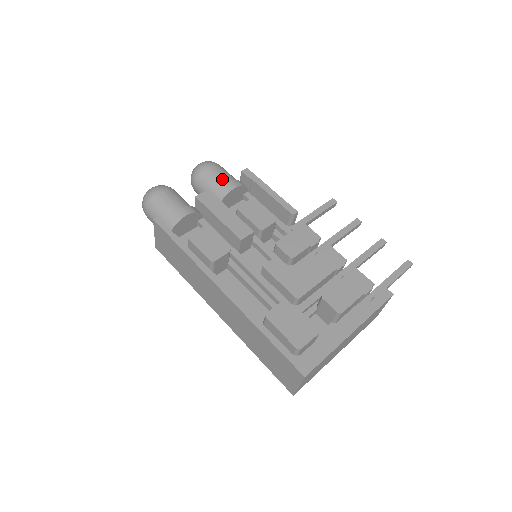
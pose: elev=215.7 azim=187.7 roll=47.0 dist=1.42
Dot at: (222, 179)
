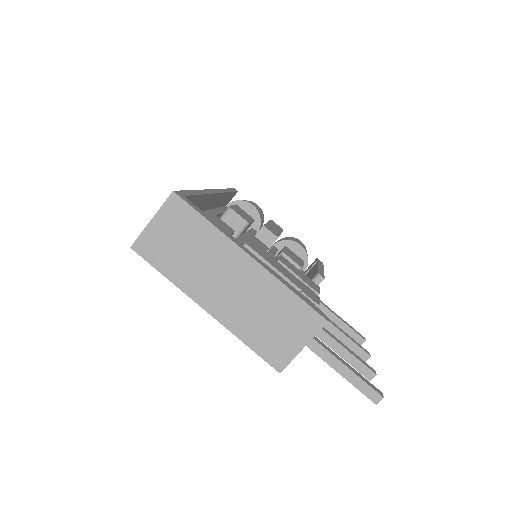
Dot at: occluded
